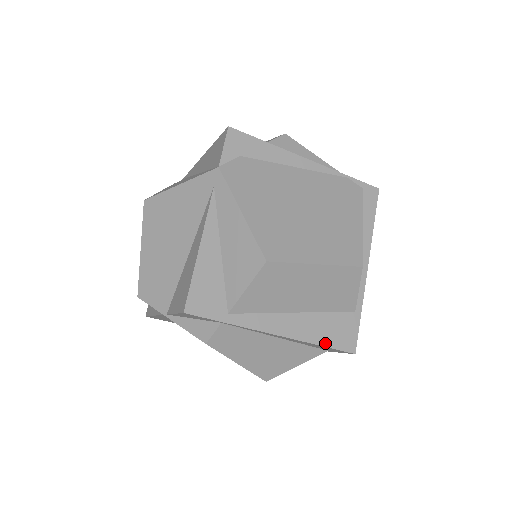
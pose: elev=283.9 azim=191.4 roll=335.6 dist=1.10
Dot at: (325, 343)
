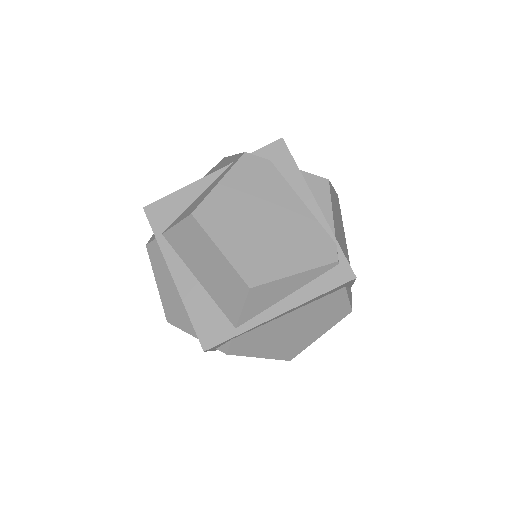
Dot at: (193, 319)
